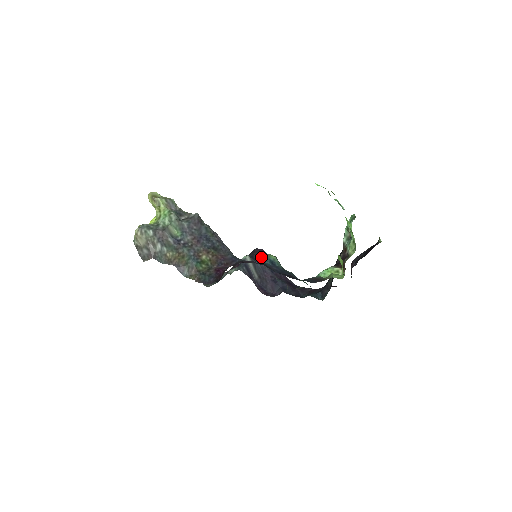
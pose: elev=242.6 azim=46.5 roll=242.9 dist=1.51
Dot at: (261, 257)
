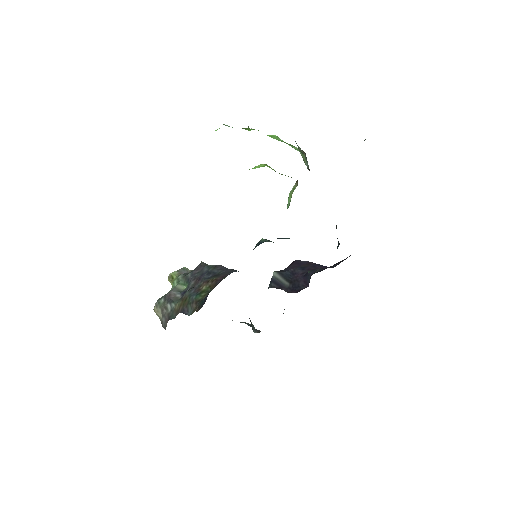
Dot at: (292, 266)
